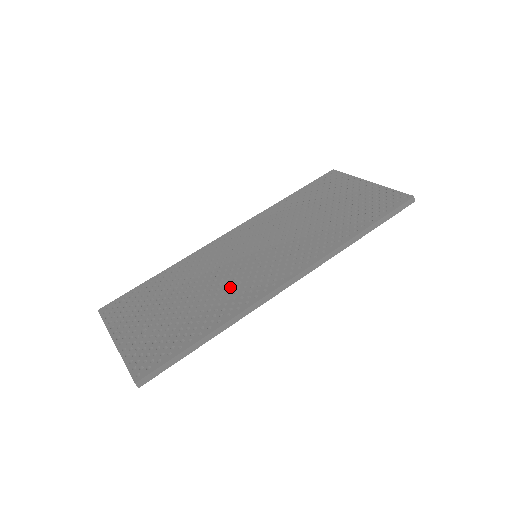
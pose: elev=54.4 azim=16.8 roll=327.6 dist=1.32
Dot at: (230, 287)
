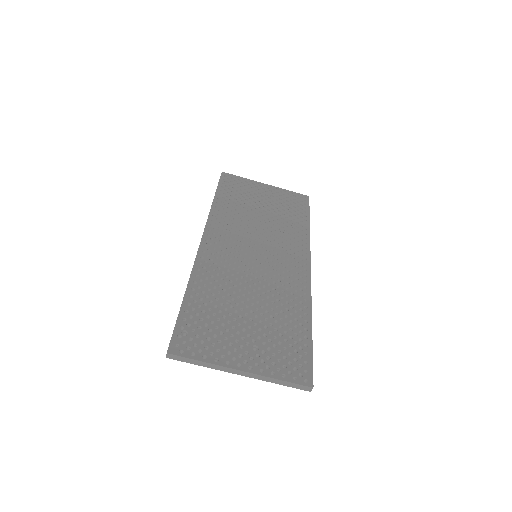
Dot at: (276, 286)
